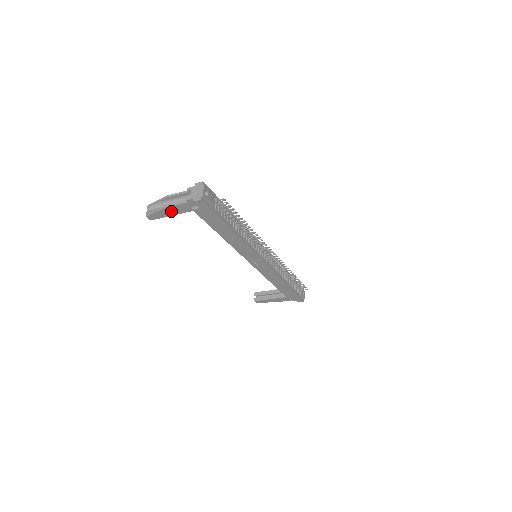
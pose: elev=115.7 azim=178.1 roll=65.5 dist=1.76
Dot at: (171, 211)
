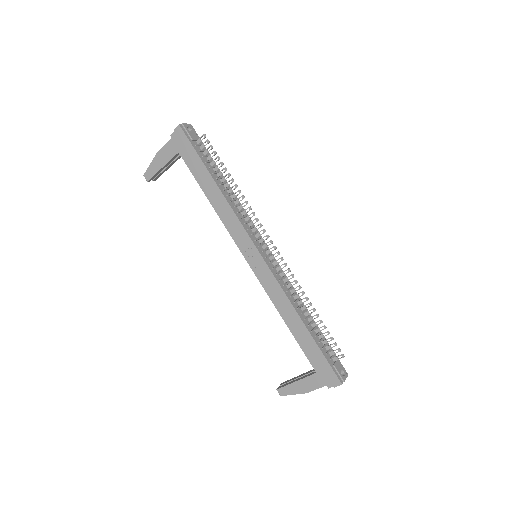
Dot at: (161, 159)
